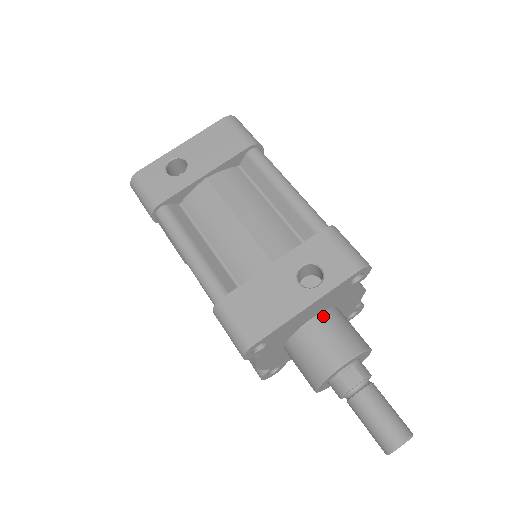
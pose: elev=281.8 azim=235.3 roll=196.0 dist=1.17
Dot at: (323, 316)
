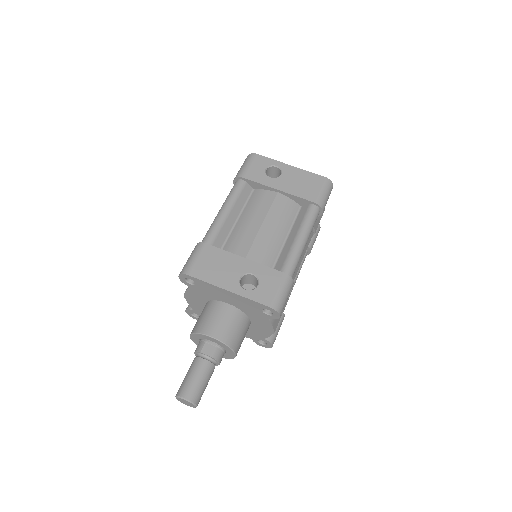
Dot at: (235, 310)
